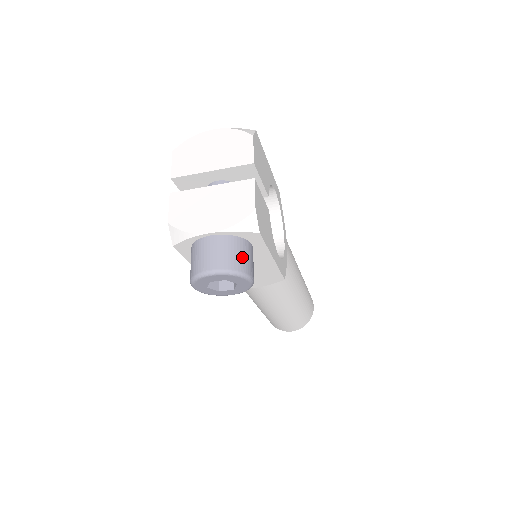
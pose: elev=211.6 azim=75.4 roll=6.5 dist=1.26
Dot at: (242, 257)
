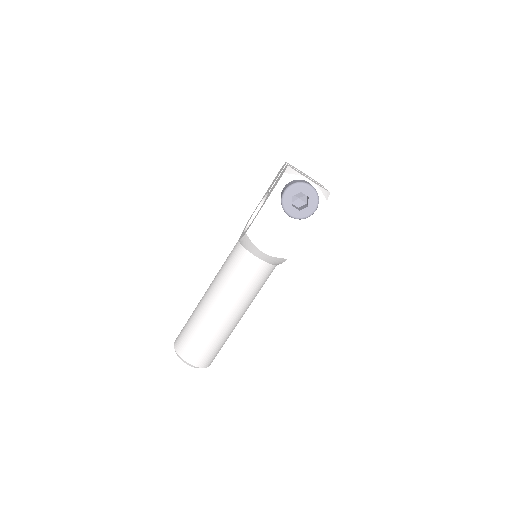
Dot at: occluded
